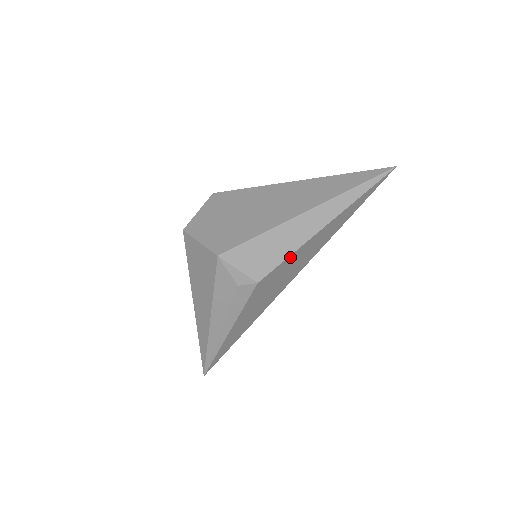
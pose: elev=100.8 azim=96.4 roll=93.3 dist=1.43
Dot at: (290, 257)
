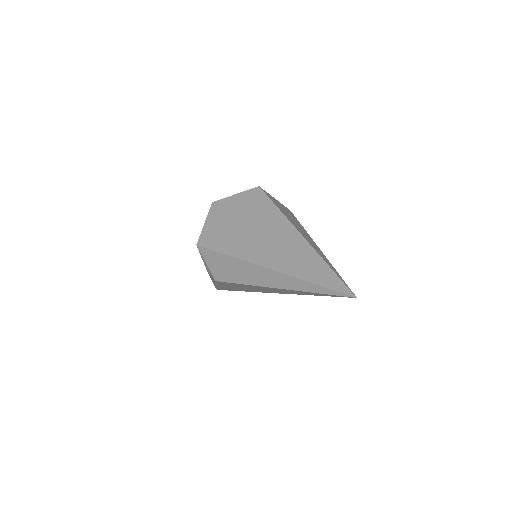
Dot at: (244, 284)
